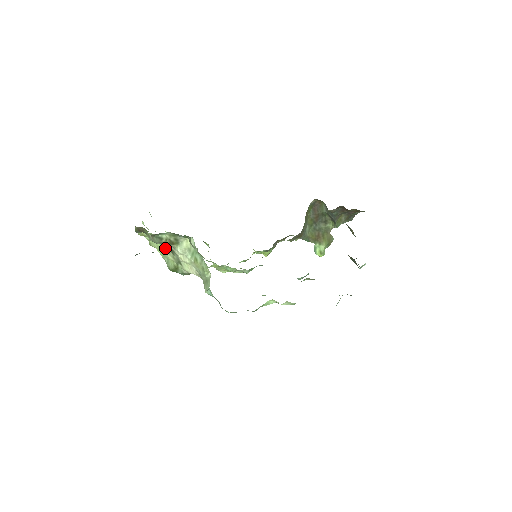
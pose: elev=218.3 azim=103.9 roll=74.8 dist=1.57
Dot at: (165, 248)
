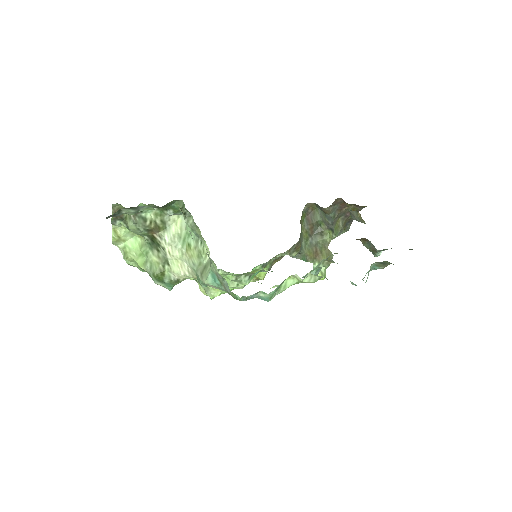
Dot at: (147, 246)
